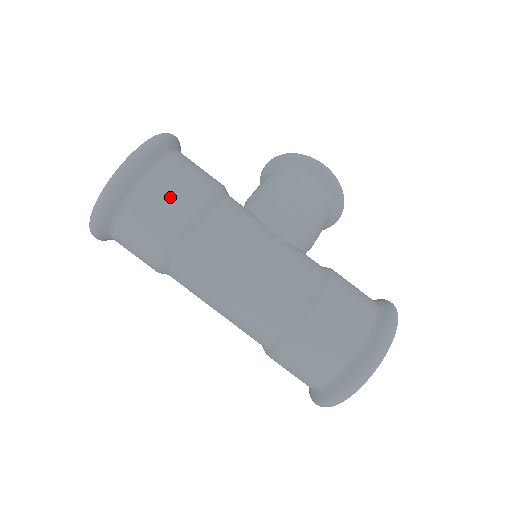
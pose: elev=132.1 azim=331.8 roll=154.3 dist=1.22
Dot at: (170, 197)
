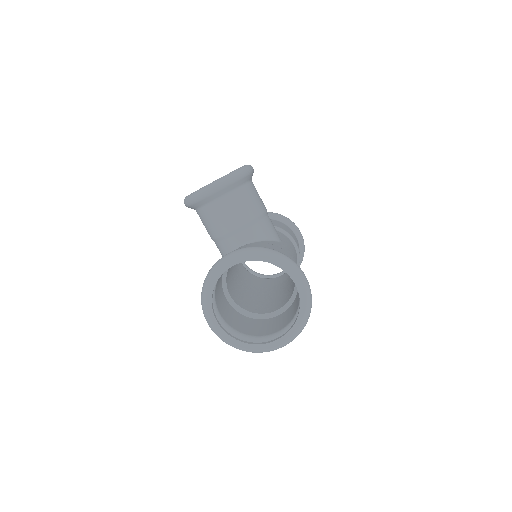
Dot at: occluded
